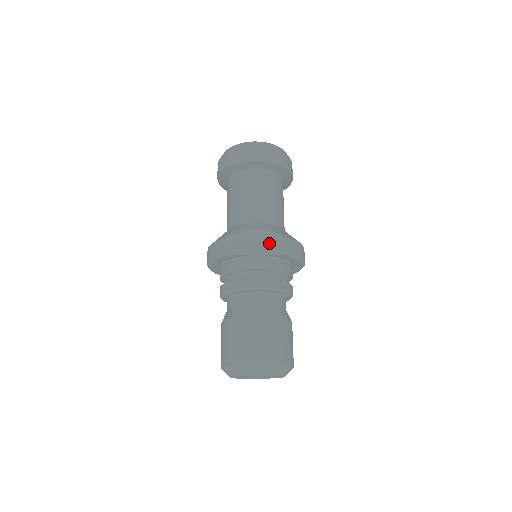
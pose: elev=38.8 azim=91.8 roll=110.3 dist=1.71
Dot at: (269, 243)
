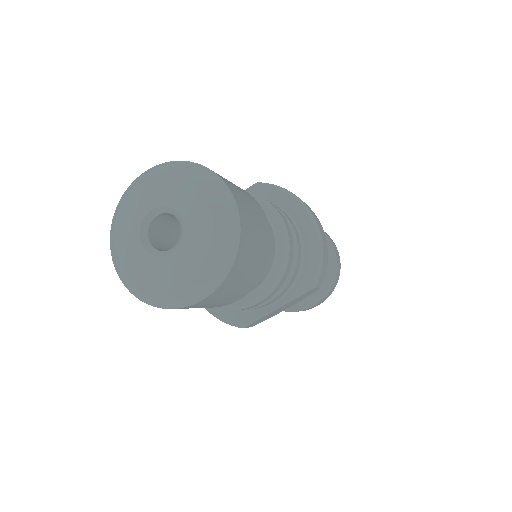
Dot at: occluded
